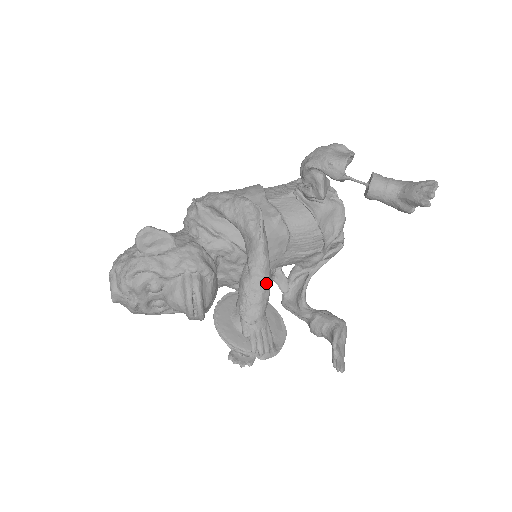
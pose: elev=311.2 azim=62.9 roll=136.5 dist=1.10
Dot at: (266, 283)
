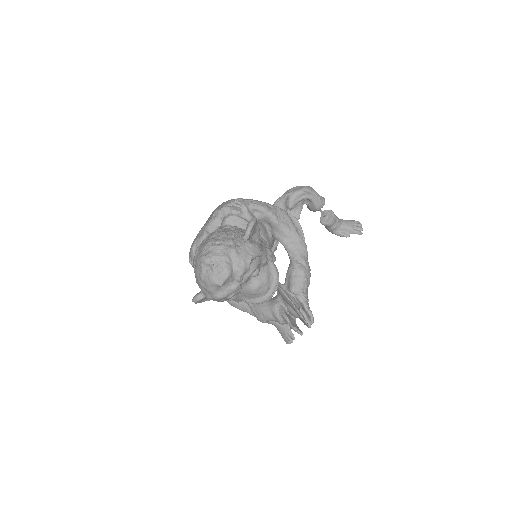
Dot at: (310, 273)
